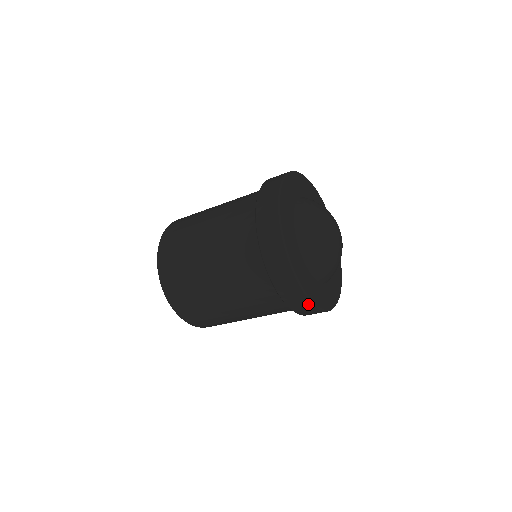
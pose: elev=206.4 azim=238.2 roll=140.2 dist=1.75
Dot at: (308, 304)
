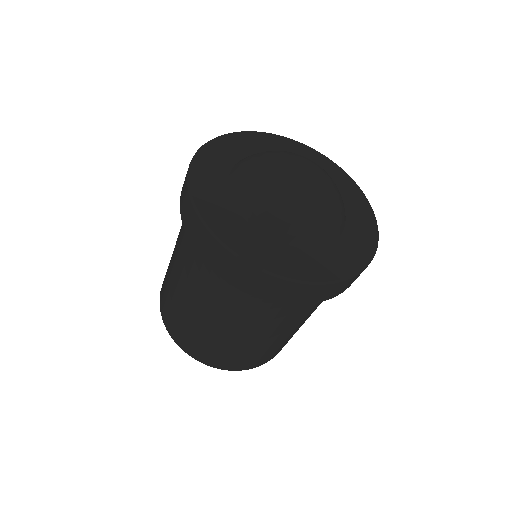
Dot at: (247, 269)
